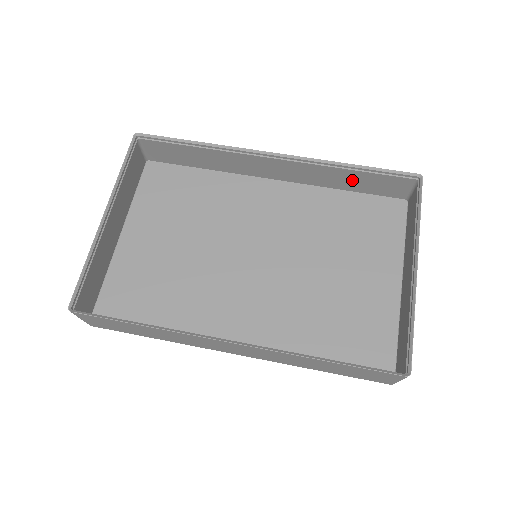
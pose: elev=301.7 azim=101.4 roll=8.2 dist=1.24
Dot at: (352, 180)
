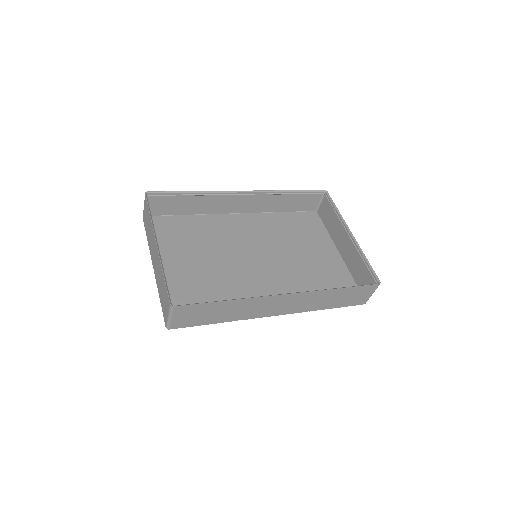
Dot at: (287, 203)
